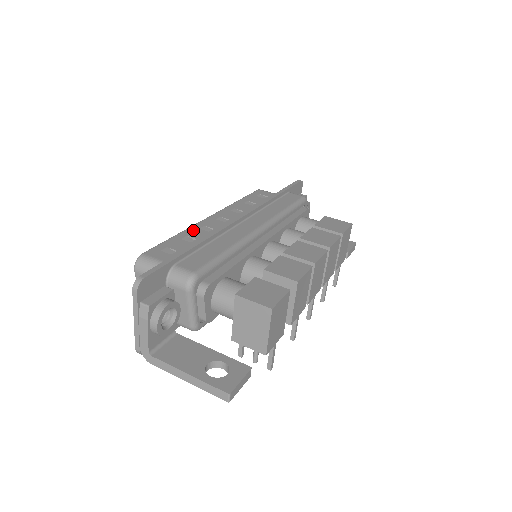
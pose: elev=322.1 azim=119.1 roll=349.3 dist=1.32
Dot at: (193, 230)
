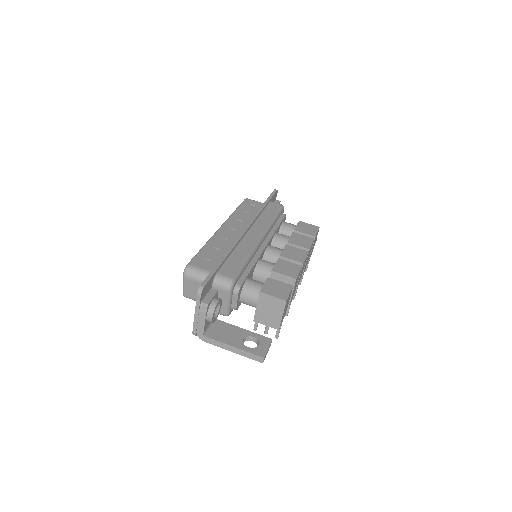
Dot at: (214, 241)
